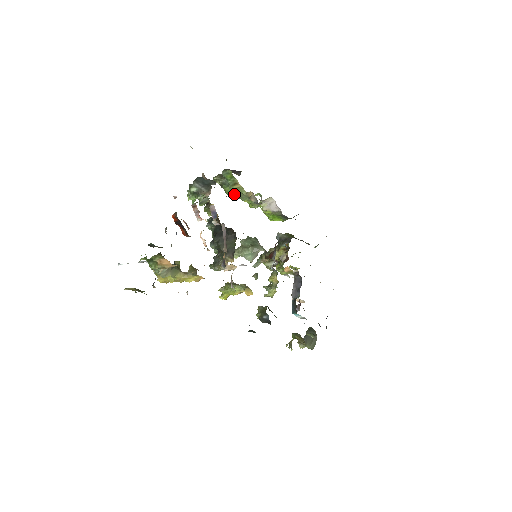
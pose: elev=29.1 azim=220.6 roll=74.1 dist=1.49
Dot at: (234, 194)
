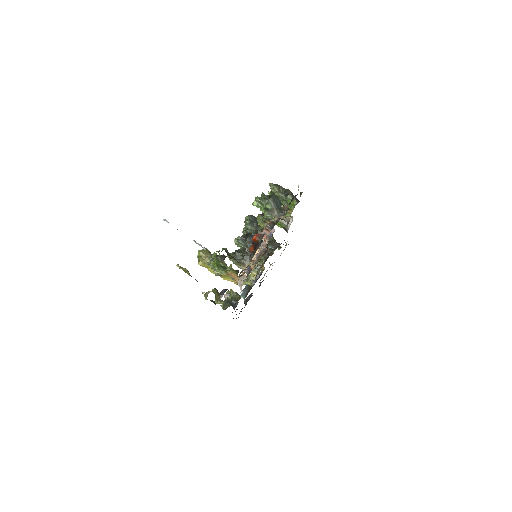
Dot at: occluded
